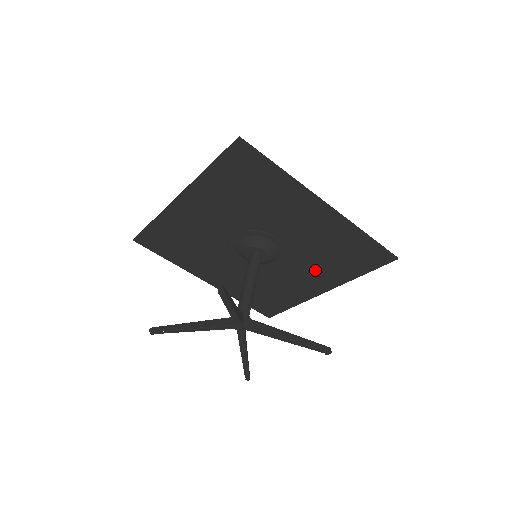
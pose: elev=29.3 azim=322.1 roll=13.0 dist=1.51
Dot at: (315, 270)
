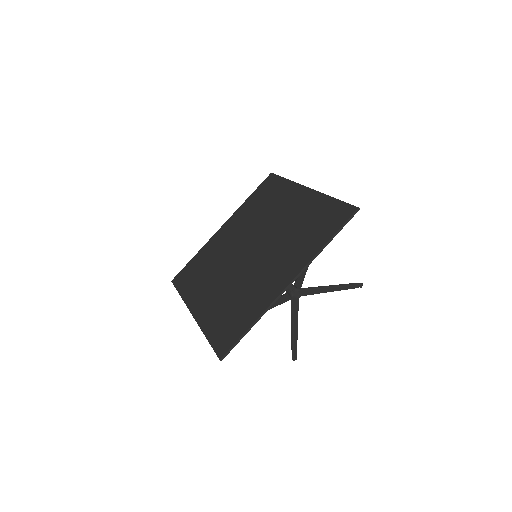
Dot at: (296, 217)
